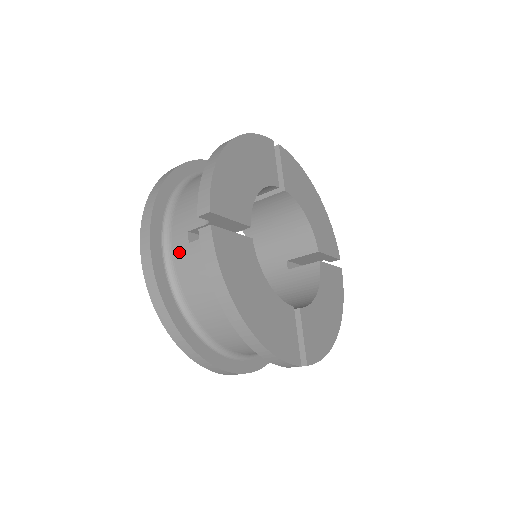
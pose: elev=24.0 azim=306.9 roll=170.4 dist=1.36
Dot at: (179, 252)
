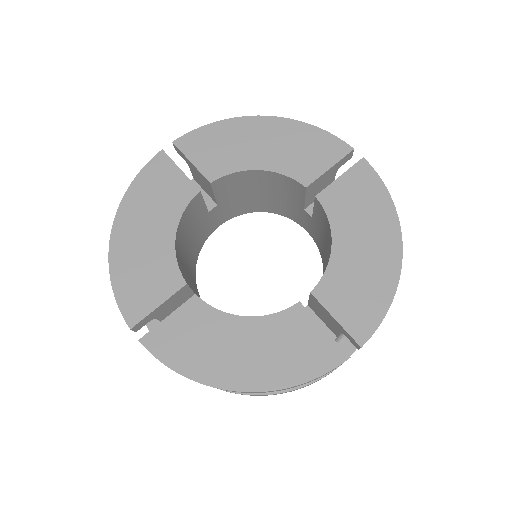
Dot at: occluded
